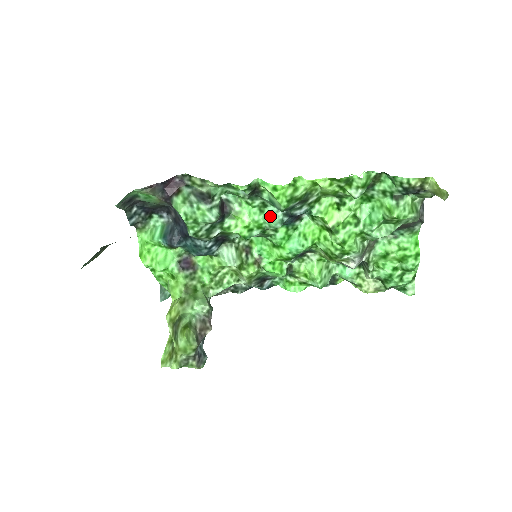
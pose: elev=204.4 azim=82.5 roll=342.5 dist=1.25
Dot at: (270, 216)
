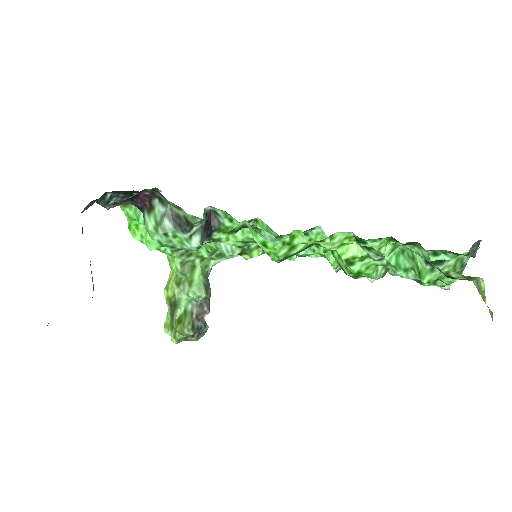
Dot at: (267, 240)
